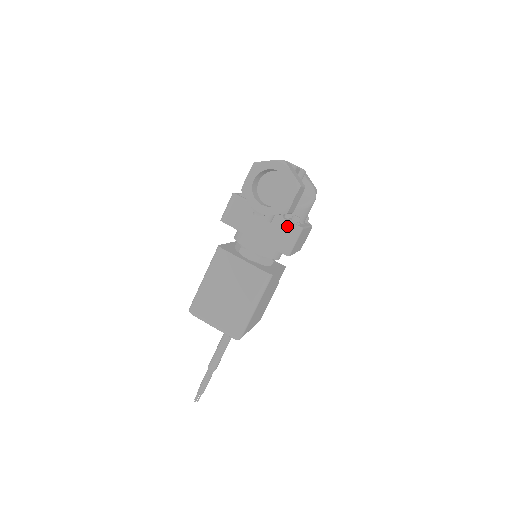
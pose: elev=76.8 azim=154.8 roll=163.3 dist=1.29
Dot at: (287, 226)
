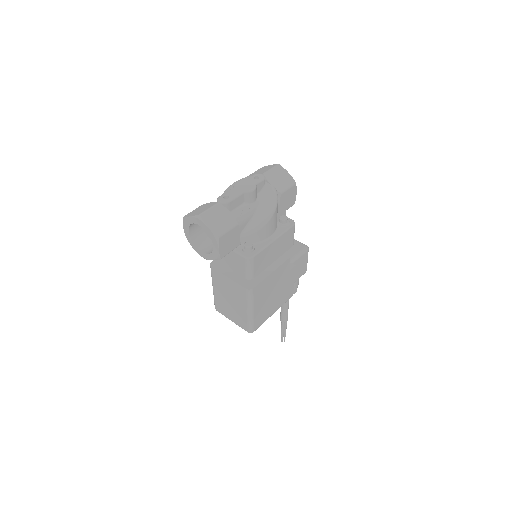
Dot at: (239, 257)
